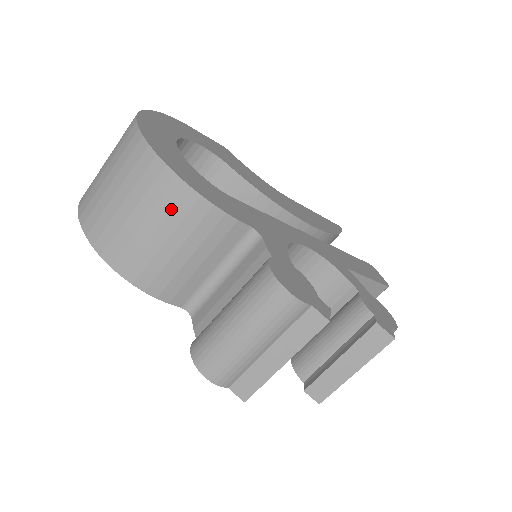
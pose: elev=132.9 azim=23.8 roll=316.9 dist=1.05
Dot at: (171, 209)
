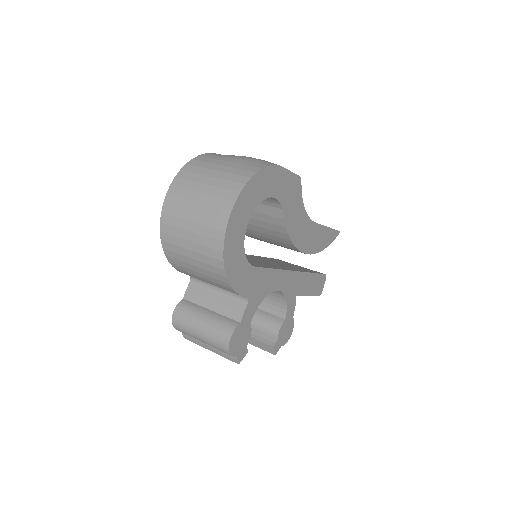
Dot at: (211, 272)
